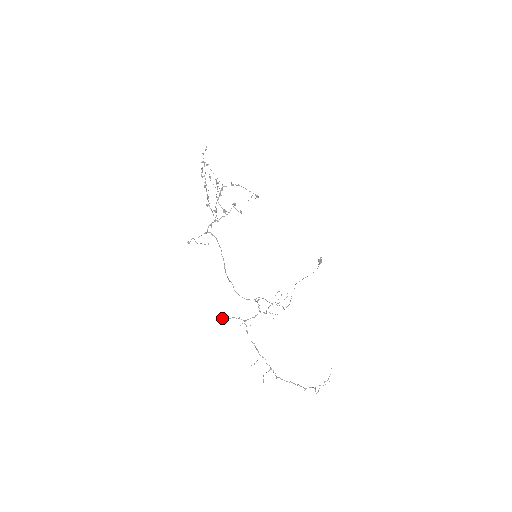
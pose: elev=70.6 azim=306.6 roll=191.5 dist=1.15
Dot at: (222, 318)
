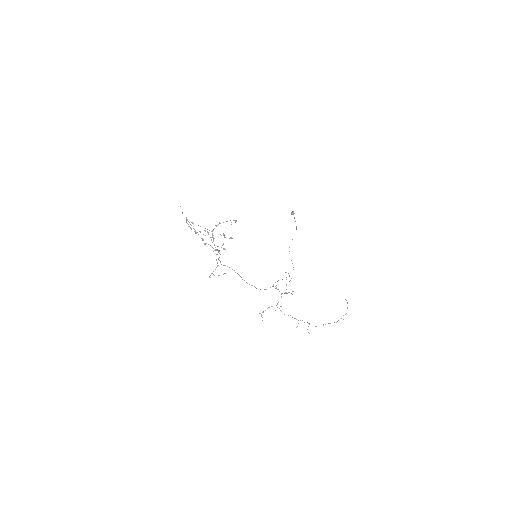
Dot at: occluded
